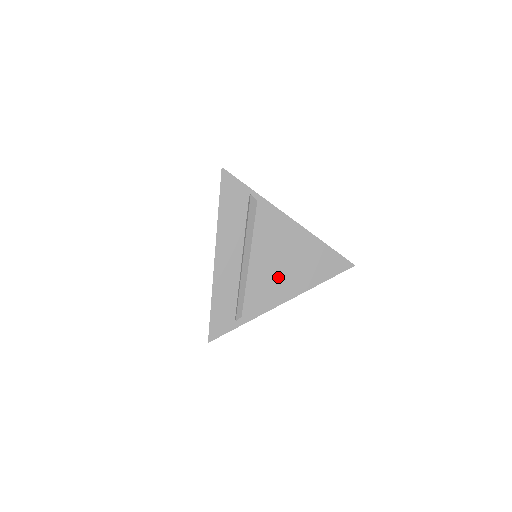
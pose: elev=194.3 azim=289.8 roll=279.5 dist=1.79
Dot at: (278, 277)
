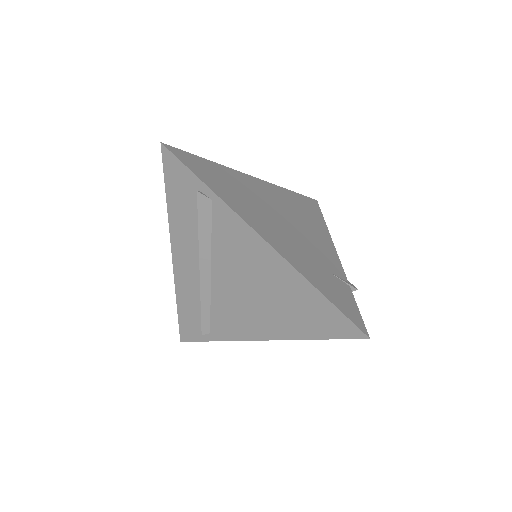
Dot at: (249, 308)
